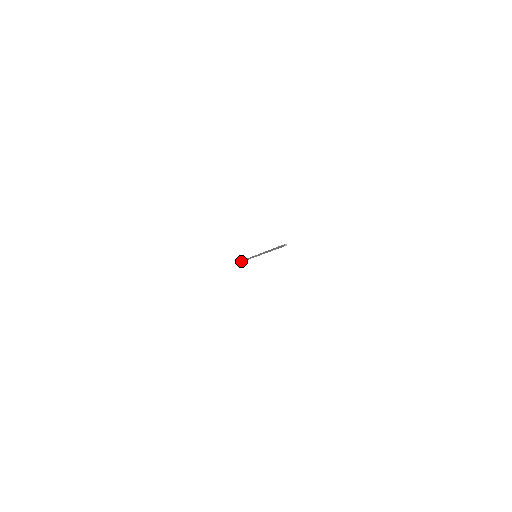
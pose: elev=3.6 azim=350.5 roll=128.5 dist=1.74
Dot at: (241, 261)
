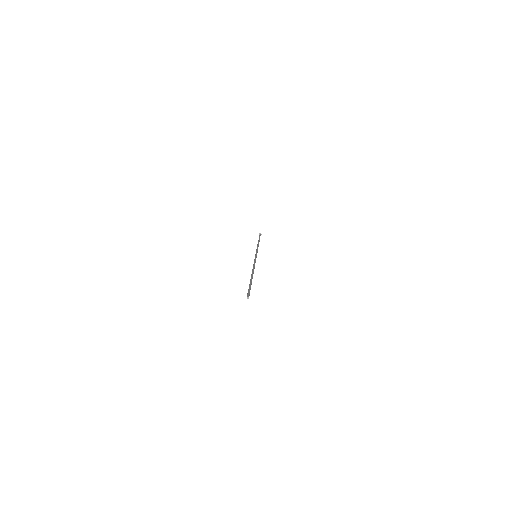
Dot at: occluded
